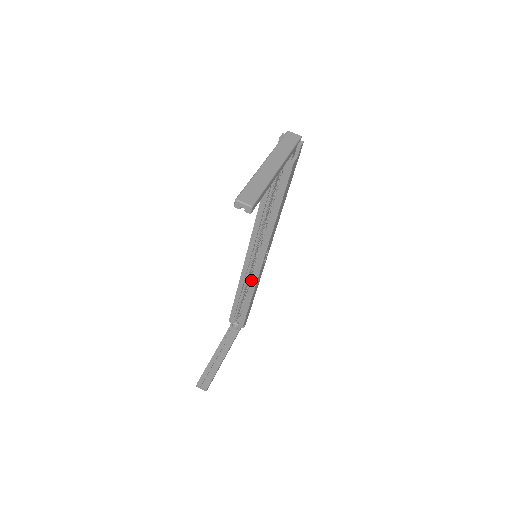
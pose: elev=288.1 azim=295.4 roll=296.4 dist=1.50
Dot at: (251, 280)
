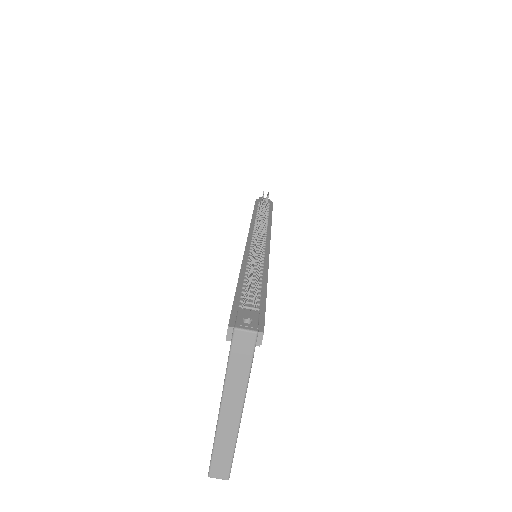
Dot at: occluded
